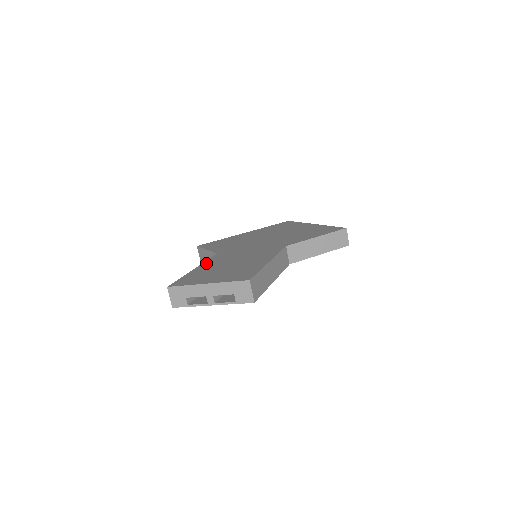
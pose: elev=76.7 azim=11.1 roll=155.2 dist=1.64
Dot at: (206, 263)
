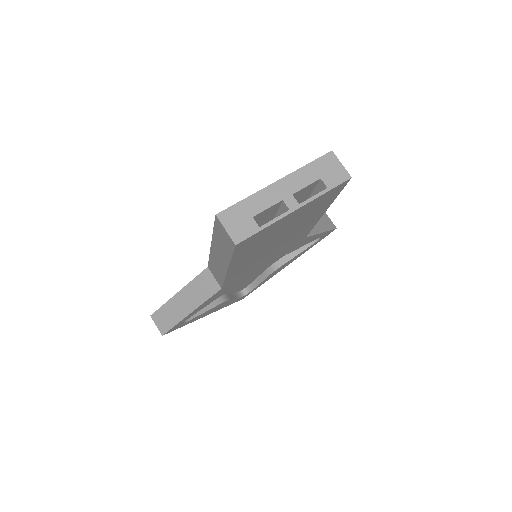
Dot at: occluded
